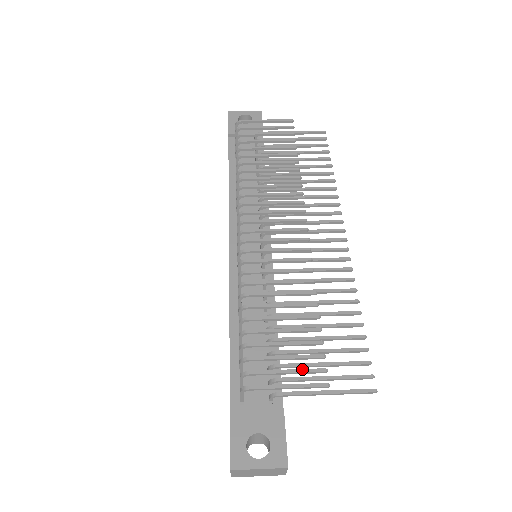
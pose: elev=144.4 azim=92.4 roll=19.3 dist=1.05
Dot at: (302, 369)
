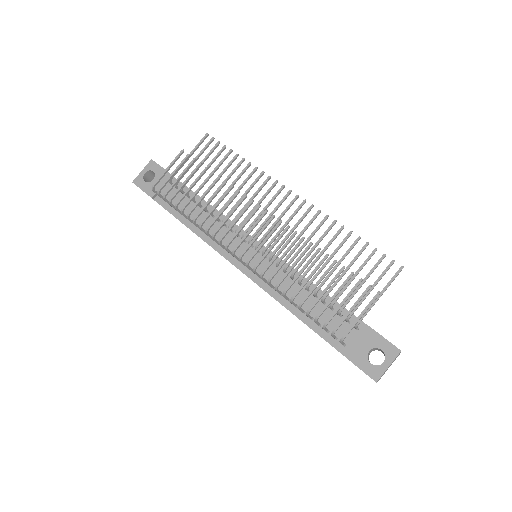
Dot at: (358, 299)
